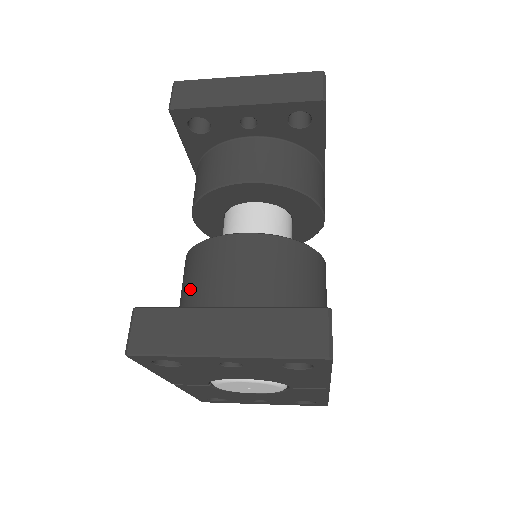
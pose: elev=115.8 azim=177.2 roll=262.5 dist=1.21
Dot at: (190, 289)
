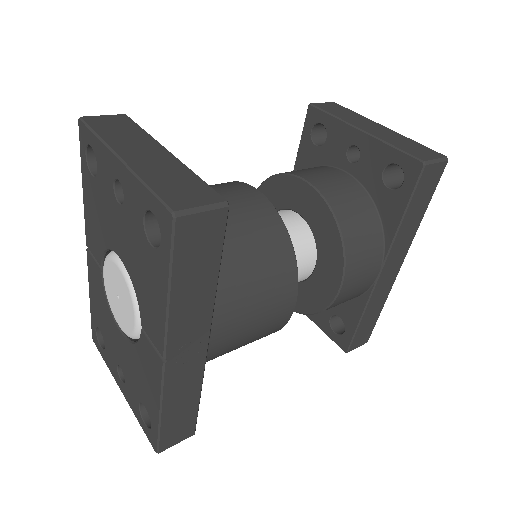
Dot at: occluded
